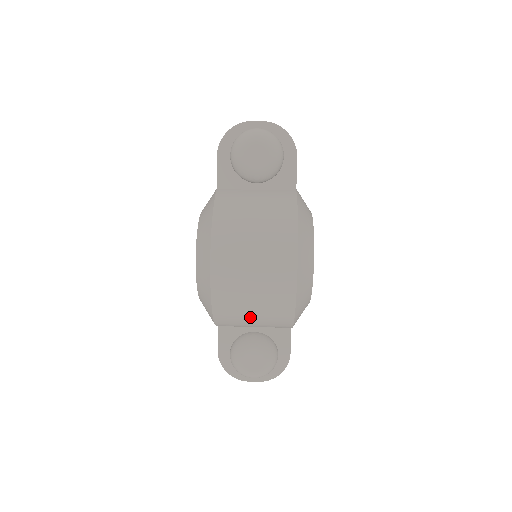
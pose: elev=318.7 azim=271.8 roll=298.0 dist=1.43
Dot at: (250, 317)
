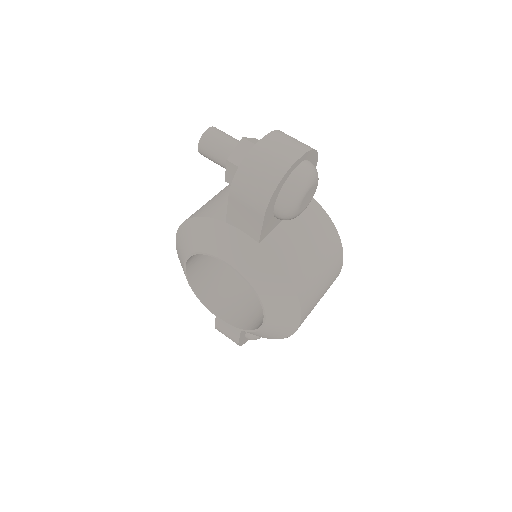
Dot at: occluded
